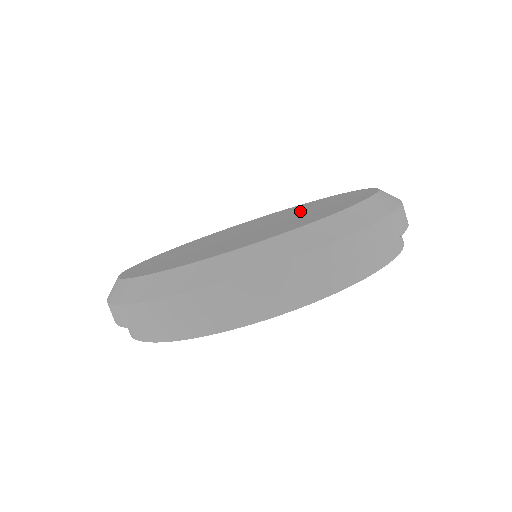
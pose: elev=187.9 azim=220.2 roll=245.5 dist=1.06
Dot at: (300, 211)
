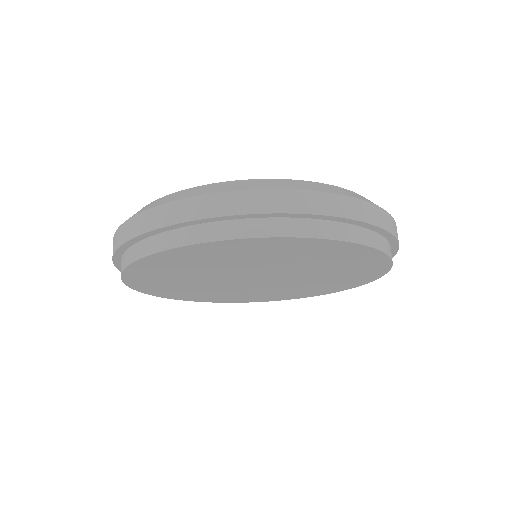
Dot at: occluded
